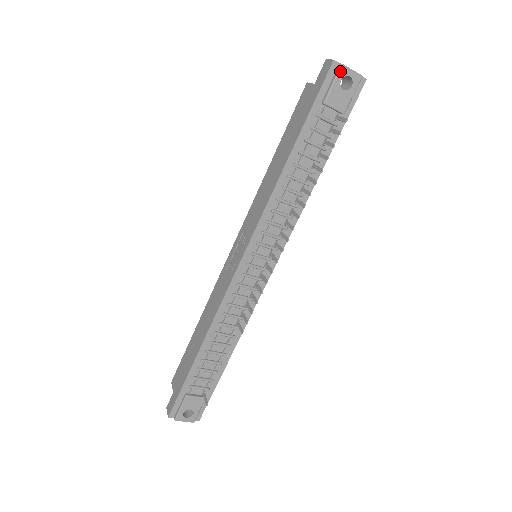
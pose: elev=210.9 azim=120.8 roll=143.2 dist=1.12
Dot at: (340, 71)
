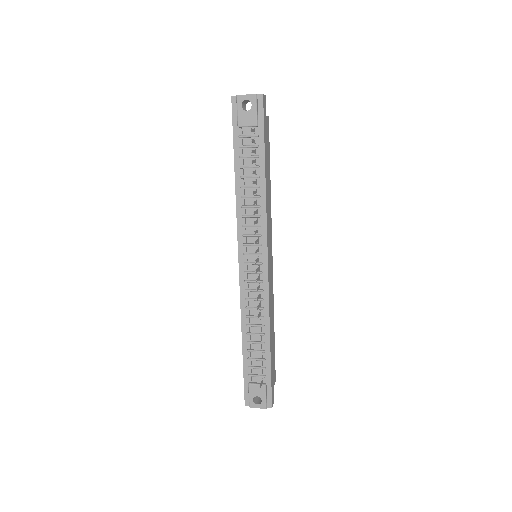
Dot at: (237, 100)
